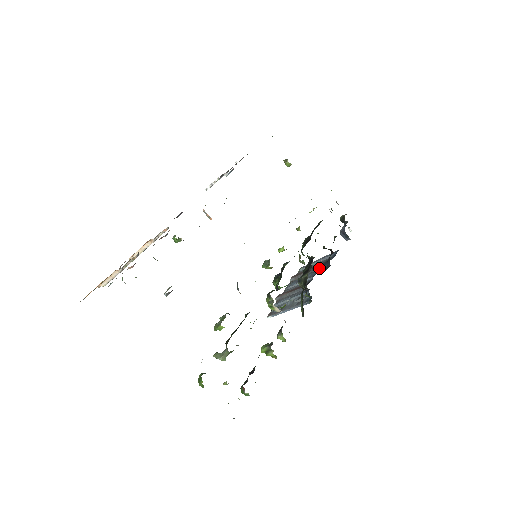
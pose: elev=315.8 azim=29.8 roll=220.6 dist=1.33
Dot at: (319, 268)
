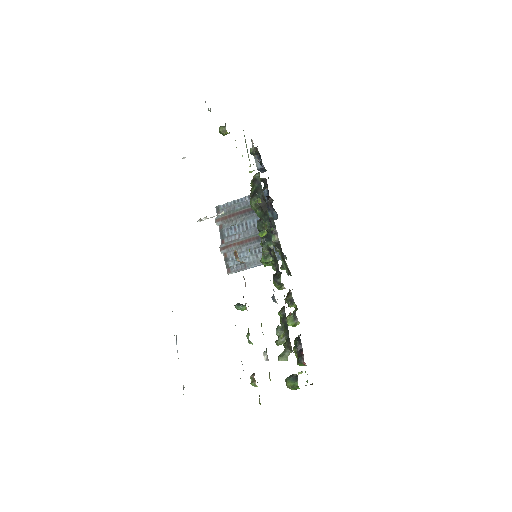
Dot at: occluded
